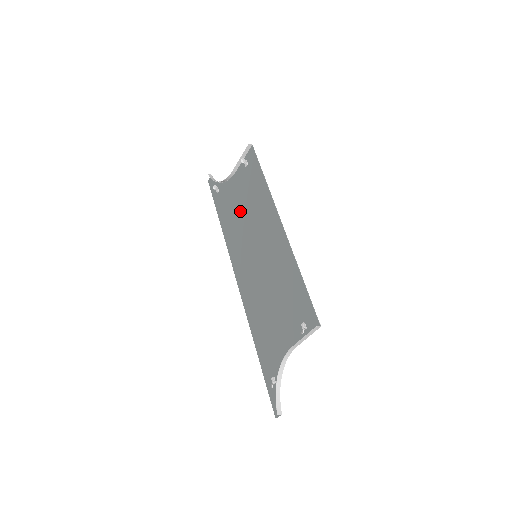
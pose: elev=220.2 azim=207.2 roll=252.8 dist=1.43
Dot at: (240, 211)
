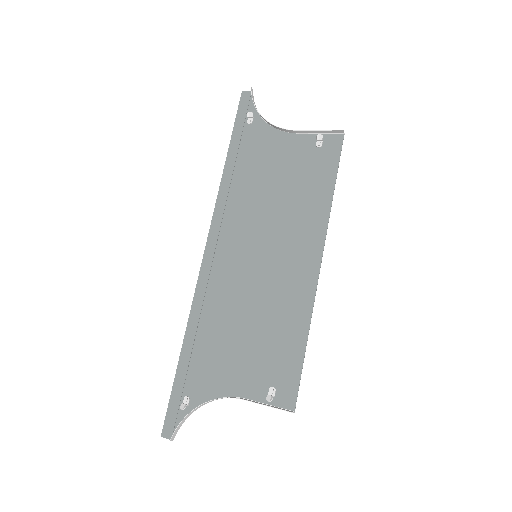
Dot at: (269, 184)
